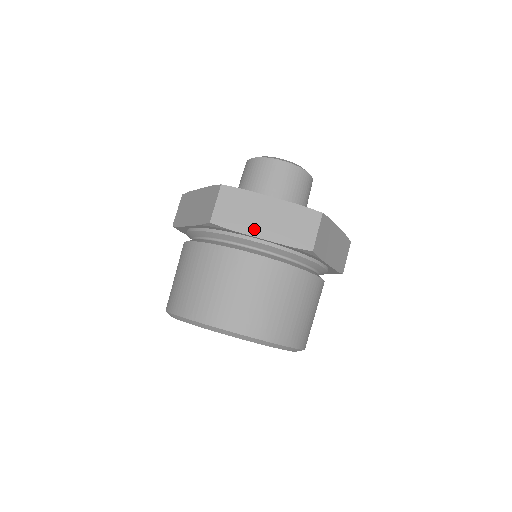
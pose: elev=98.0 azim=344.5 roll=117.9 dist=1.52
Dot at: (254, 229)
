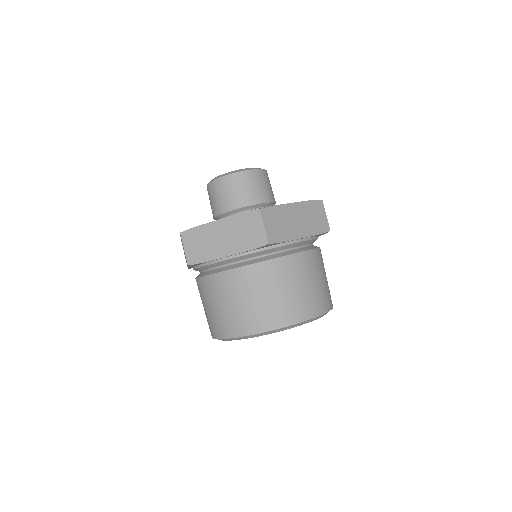
Dot at: (219, 252)
